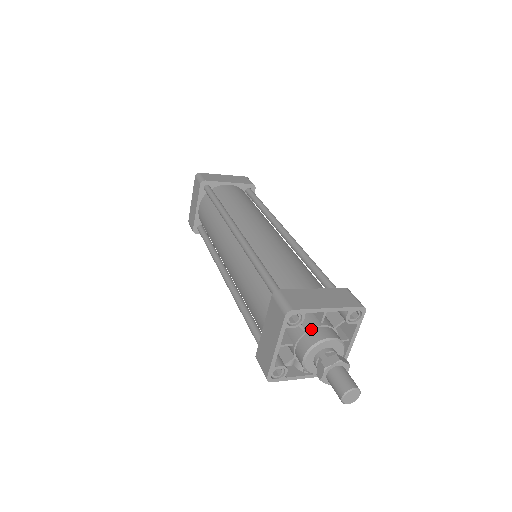
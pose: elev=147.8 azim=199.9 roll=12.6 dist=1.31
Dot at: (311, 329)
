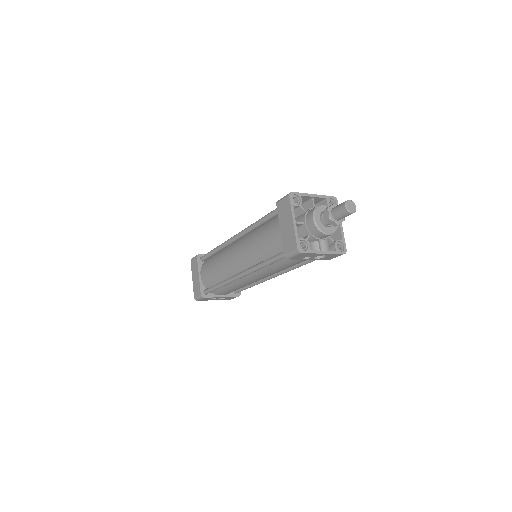
Dot at: (309, 209)
